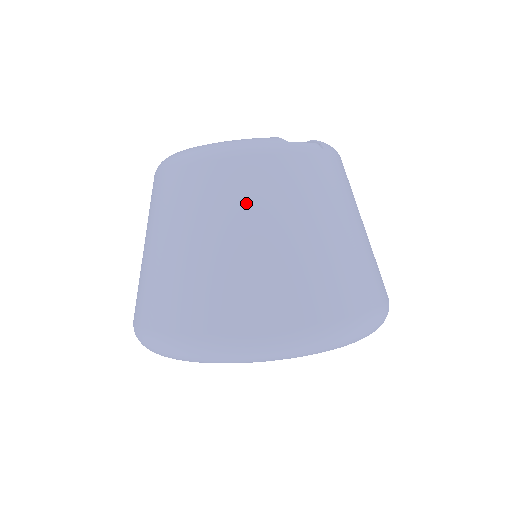
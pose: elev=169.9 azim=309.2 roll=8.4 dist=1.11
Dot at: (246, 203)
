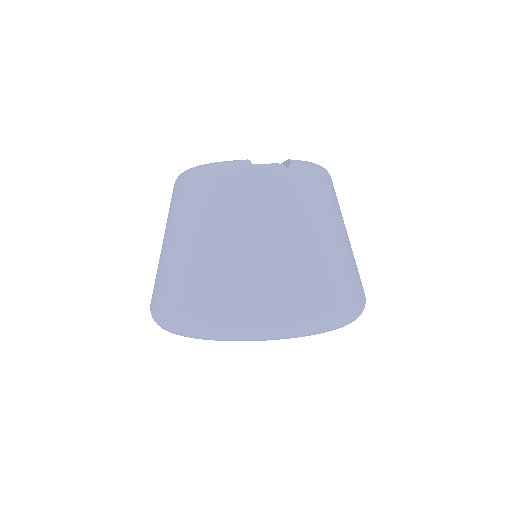
Dot at: (208, 214)
